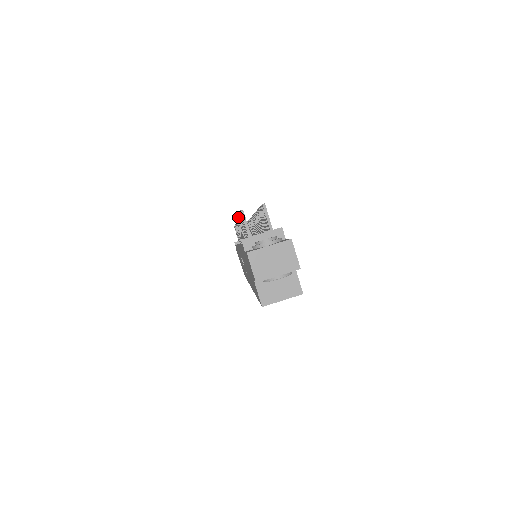
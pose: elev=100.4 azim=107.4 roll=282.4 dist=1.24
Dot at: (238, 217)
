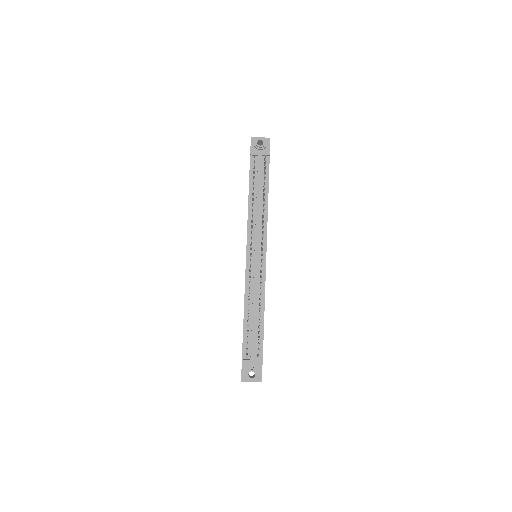
Dot at: (248, 309)
